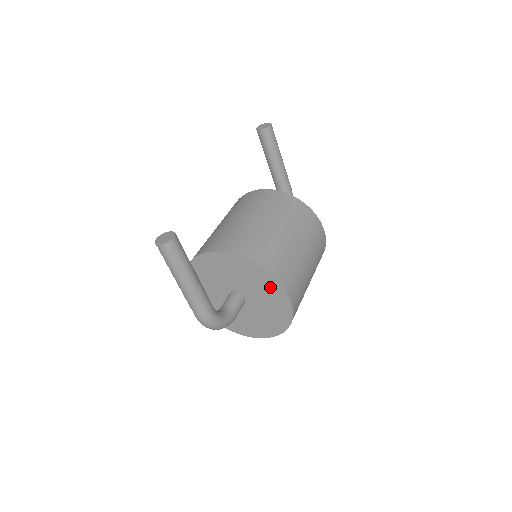
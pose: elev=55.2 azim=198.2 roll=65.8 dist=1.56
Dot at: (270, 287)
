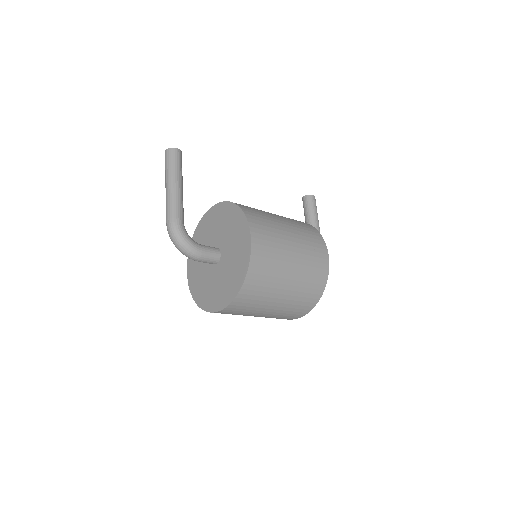
Dot at: (239, 227)
